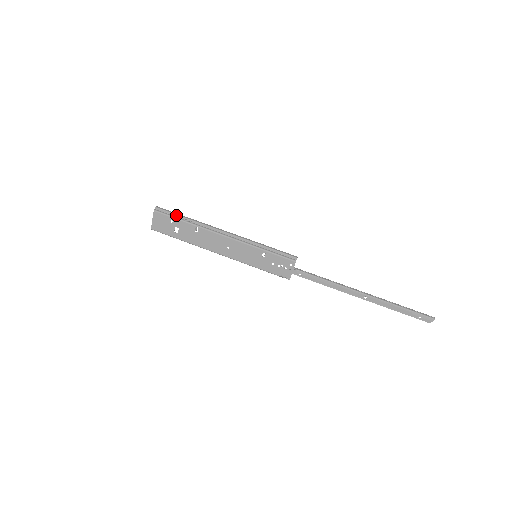
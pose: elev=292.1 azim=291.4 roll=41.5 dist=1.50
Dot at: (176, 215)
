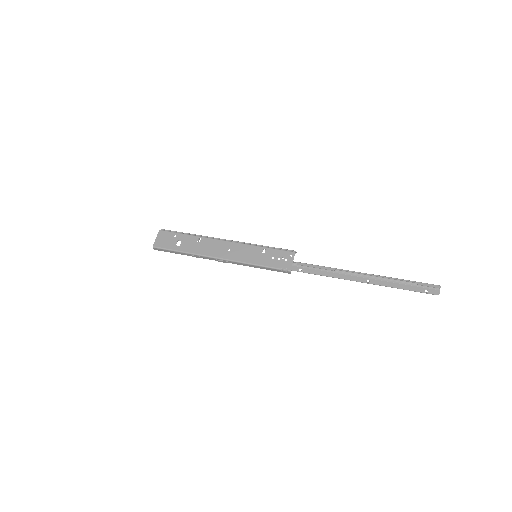
Dot at: (180, 232)
